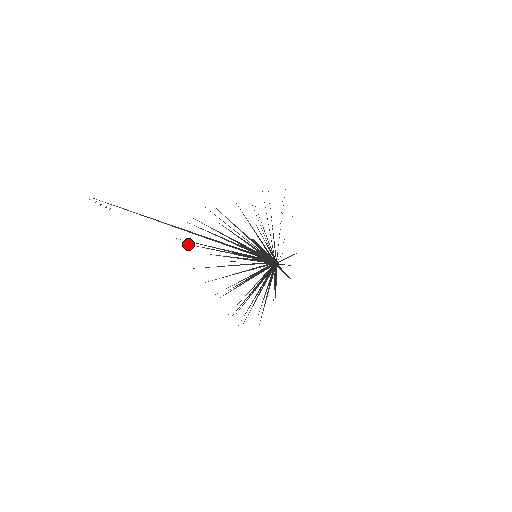
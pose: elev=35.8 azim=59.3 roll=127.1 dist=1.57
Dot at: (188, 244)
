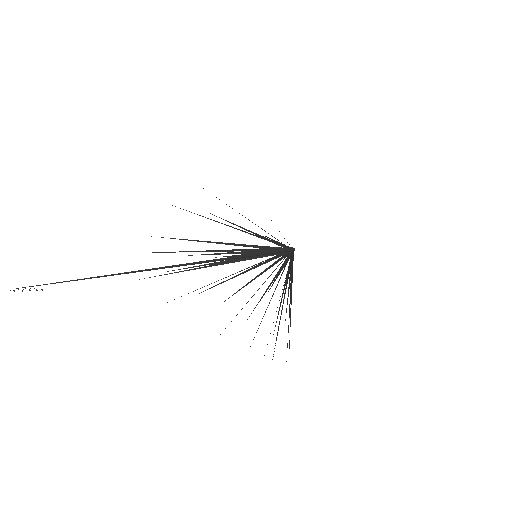
Dot at: (172, 270)
